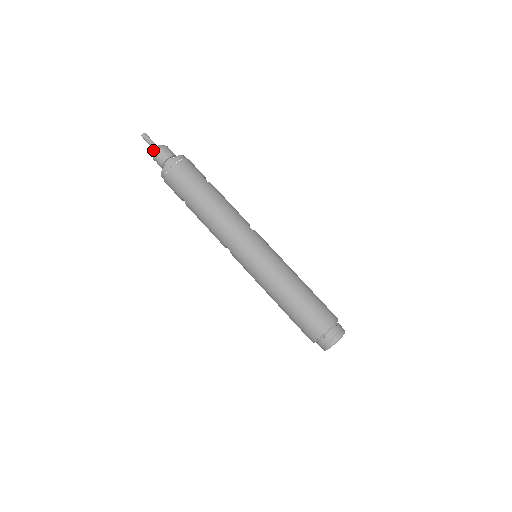
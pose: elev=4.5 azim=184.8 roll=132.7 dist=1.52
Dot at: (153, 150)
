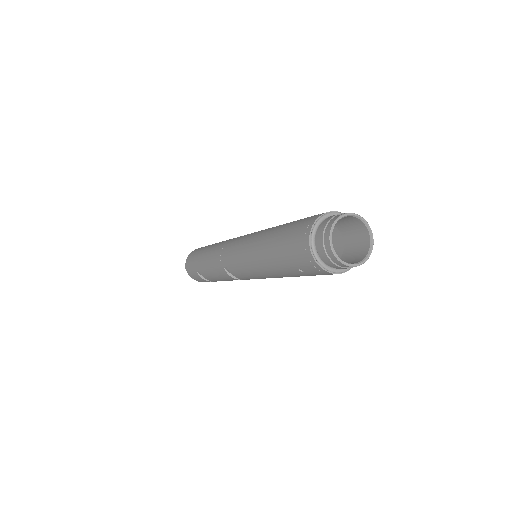
Dot at: occluded
